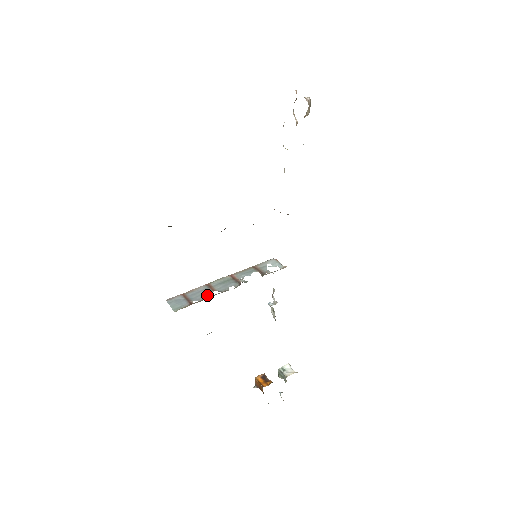
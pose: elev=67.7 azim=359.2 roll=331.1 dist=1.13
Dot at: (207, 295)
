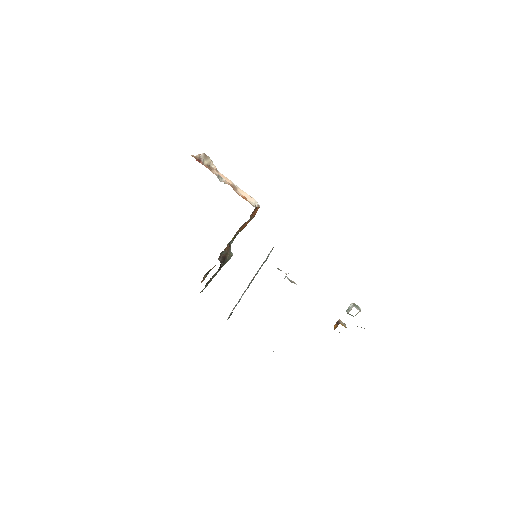
Dot at: (240, 299)
